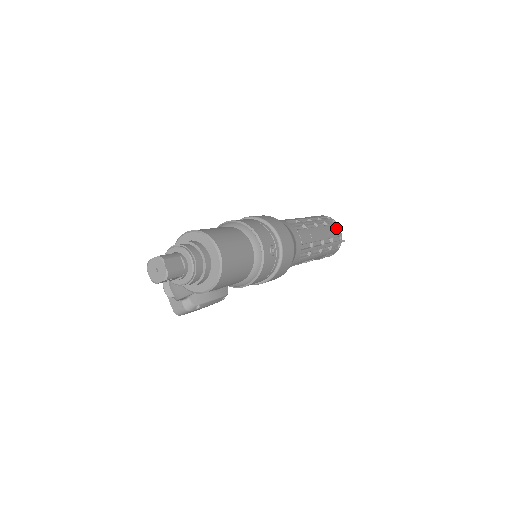
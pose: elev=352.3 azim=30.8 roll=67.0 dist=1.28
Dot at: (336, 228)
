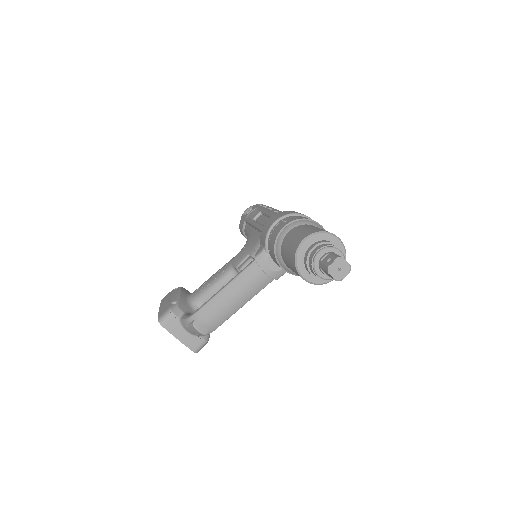
Dot at: occluded
